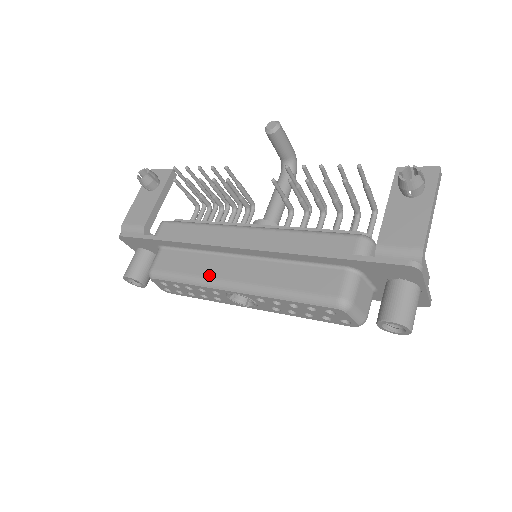
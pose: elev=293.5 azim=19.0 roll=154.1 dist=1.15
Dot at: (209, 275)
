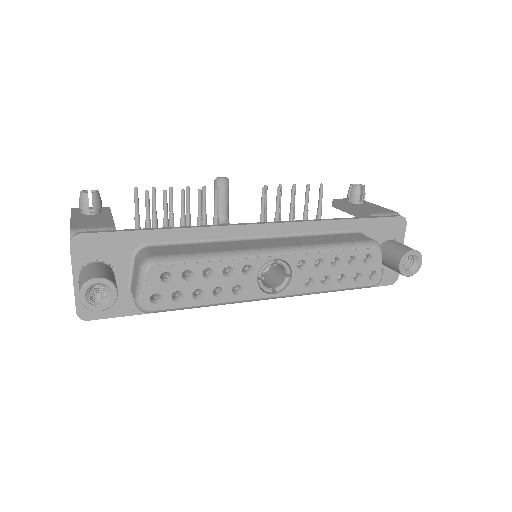
Dot at: (240, 248)
